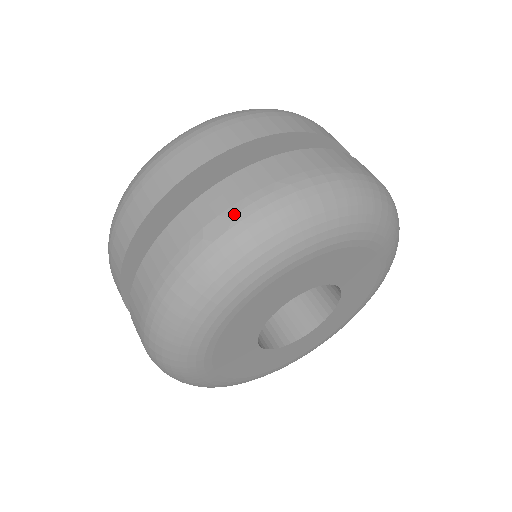
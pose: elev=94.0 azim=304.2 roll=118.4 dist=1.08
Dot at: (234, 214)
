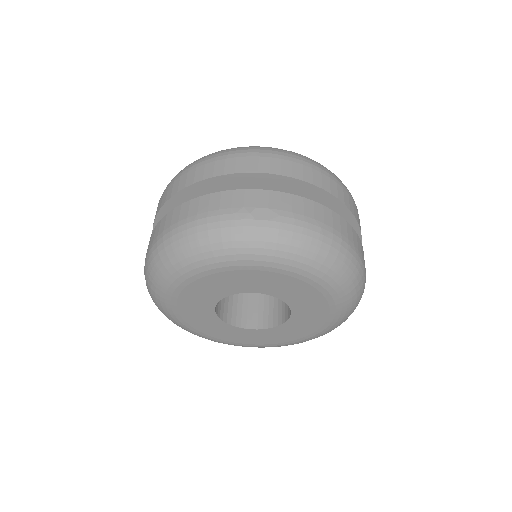
Dot at: (279, 215)
